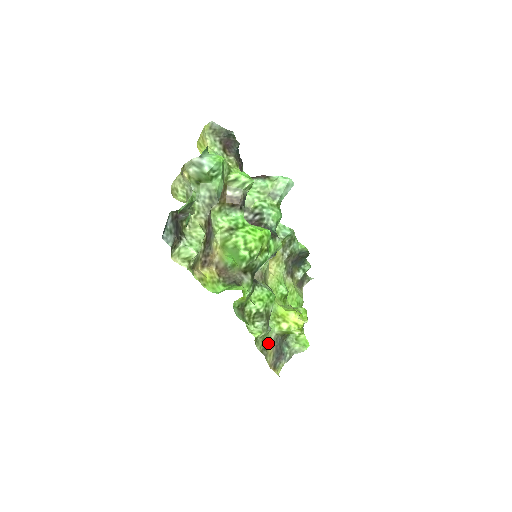
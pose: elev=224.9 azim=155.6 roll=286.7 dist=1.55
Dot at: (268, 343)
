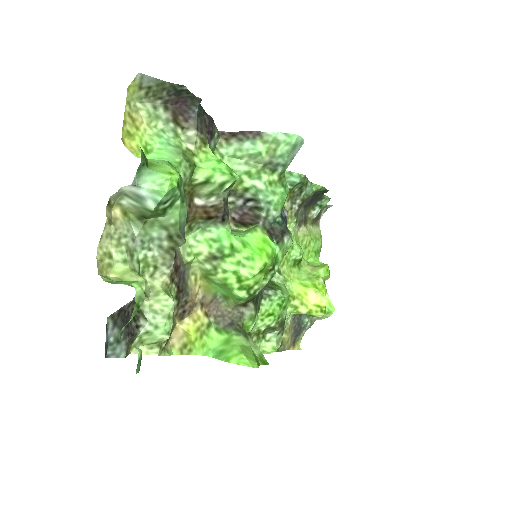
Dot at: (284, 332)
